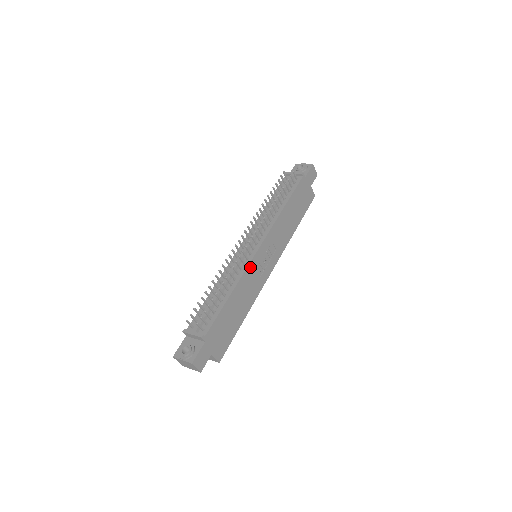
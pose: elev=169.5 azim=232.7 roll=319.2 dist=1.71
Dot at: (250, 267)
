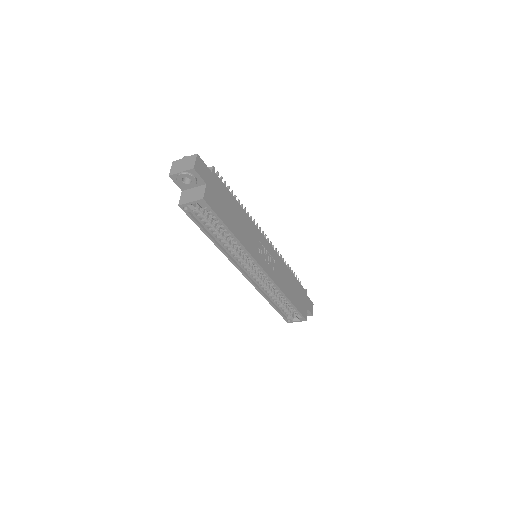
Dot at: (257, 231)
